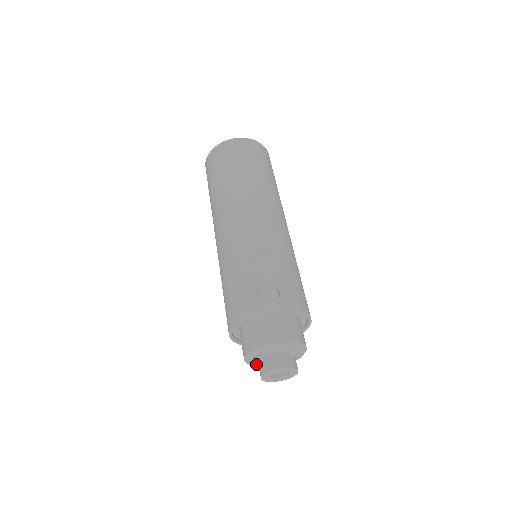
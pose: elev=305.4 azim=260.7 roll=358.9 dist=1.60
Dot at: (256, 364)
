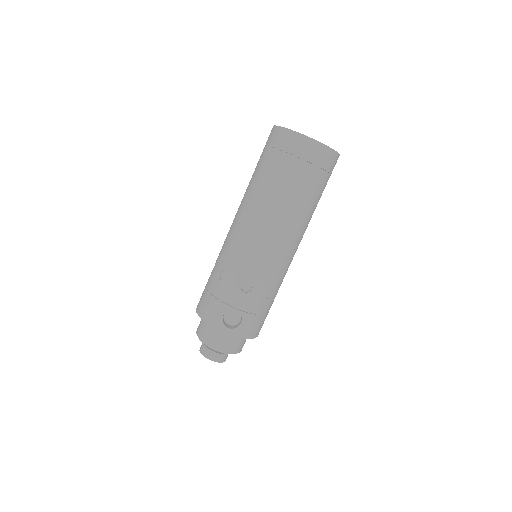
Dot at: occluded
